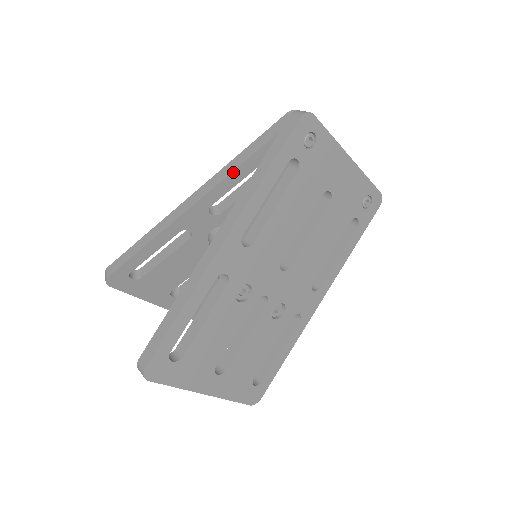
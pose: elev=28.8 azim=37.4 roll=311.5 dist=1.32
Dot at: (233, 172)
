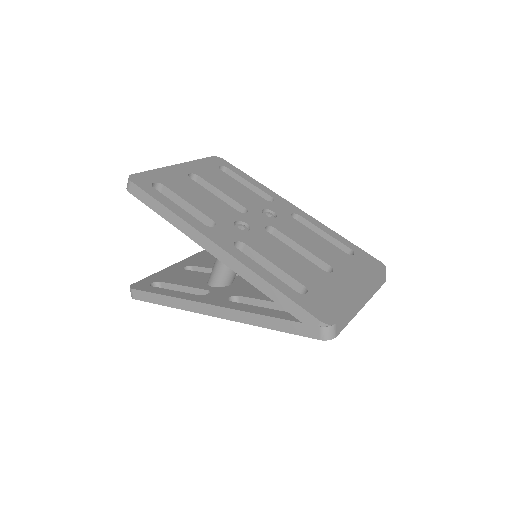
Dot at: (257, 287)
